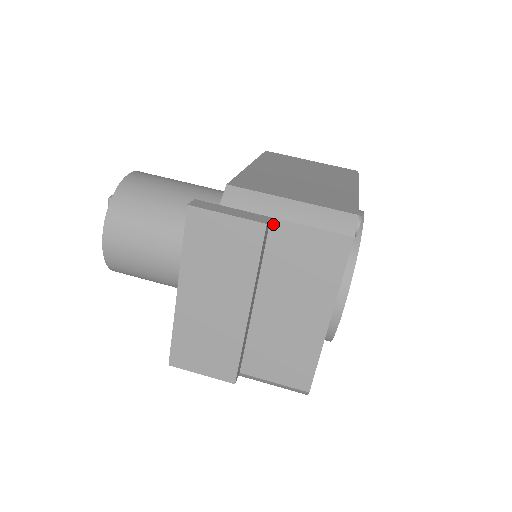
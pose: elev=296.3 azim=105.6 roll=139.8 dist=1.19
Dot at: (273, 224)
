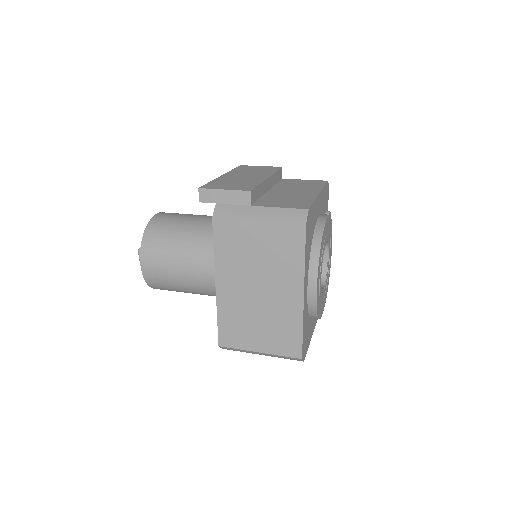
Dot at: (283, 179)
